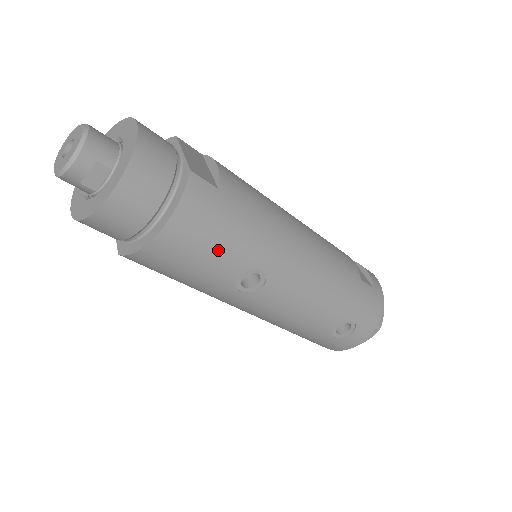
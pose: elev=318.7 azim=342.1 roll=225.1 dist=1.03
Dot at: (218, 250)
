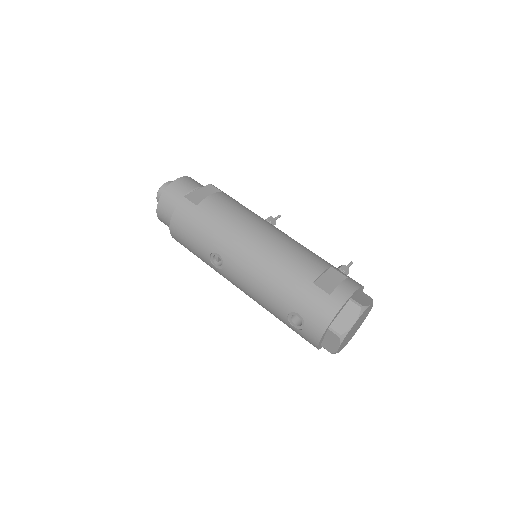
Dot at: (194, 238)
